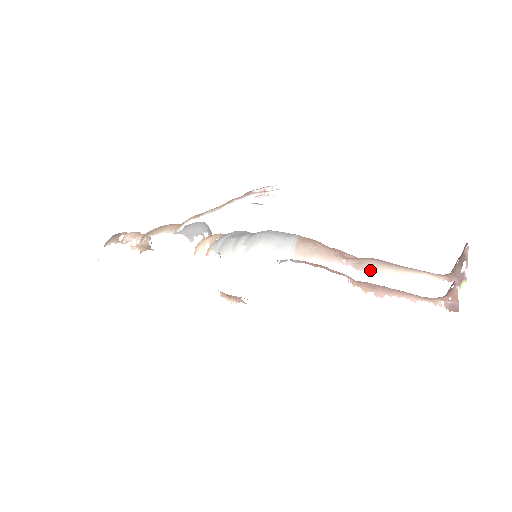
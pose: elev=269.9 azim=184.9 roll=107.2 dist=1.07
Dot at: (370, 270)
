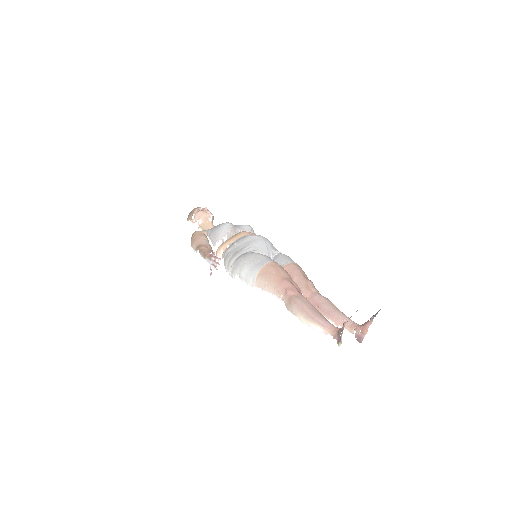
Dot at: (291, 312)
